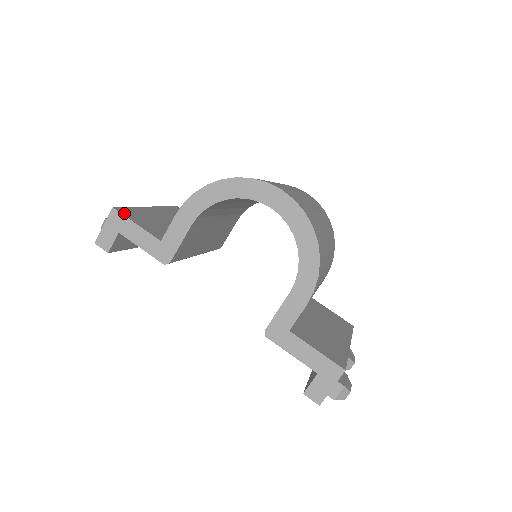
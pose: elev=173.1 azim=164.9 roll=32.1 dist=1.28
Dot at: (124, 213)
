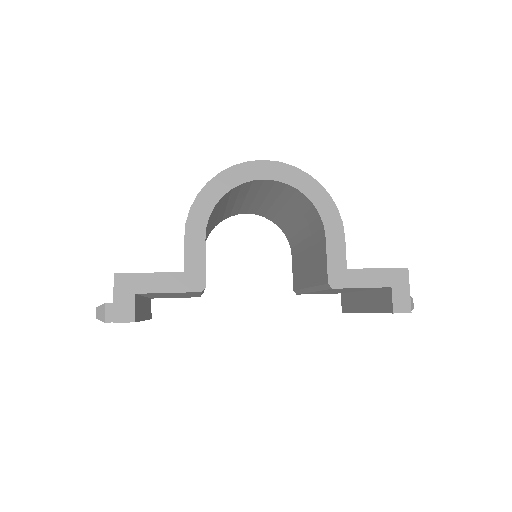
Dot at: (128, 273)
